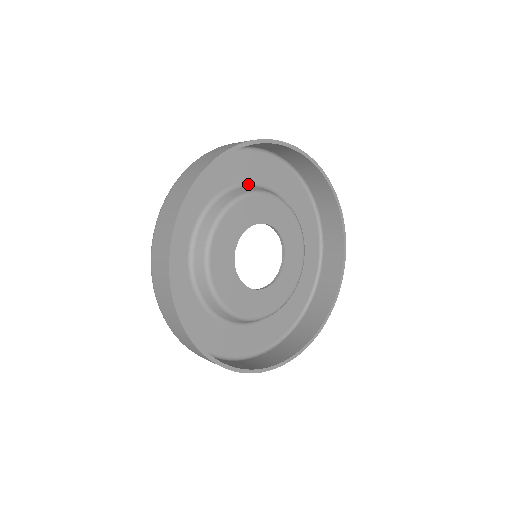
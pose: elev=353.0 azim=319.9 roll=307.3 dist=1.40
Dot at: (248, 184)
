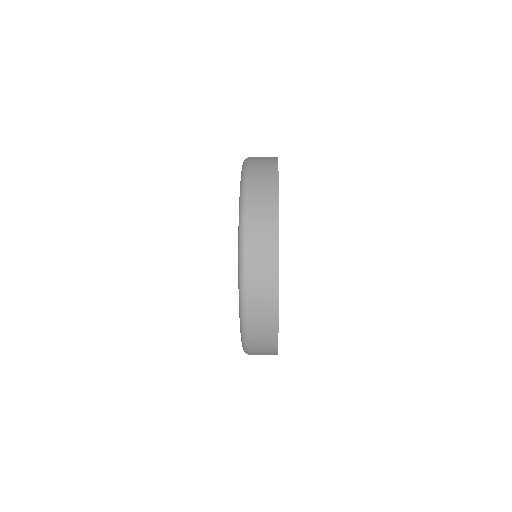
Dot at: occluded
